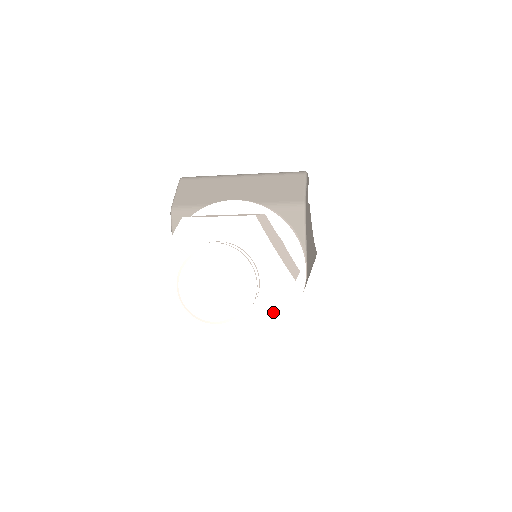
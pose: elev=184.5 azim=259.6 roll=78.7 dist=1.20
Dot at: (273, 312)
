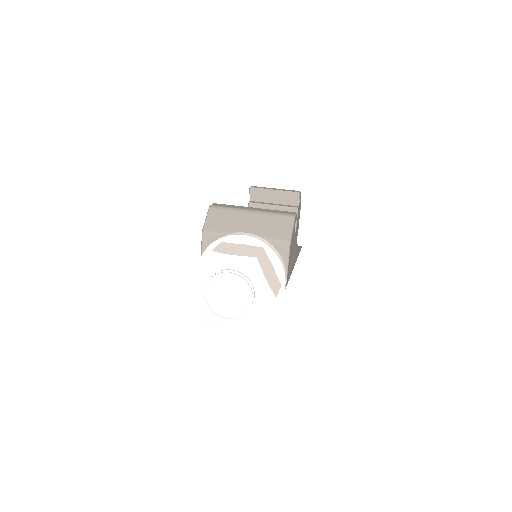
Dot at: (261, 314)
